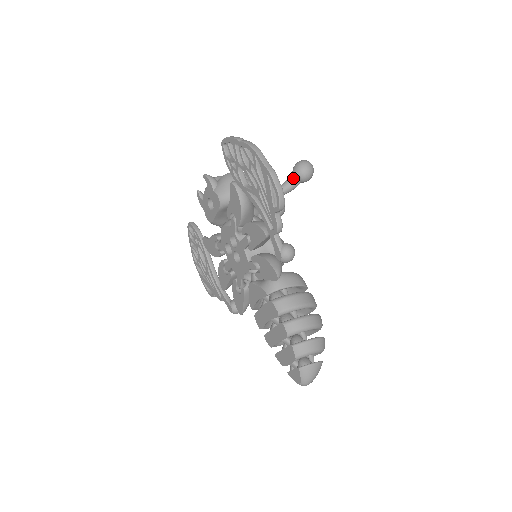
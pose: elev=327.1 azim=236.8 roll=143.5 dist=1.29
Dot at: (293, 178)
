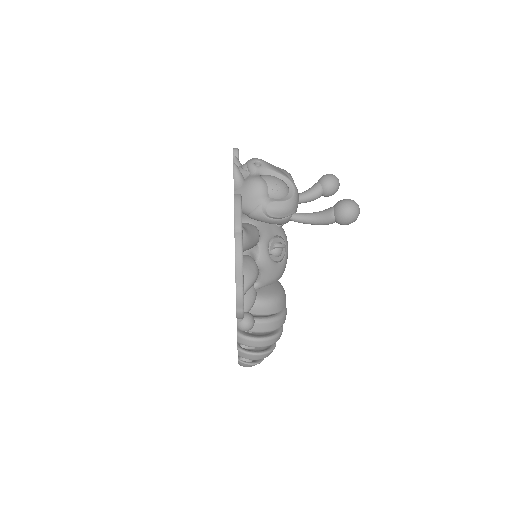
Dot at: (326, 218)
